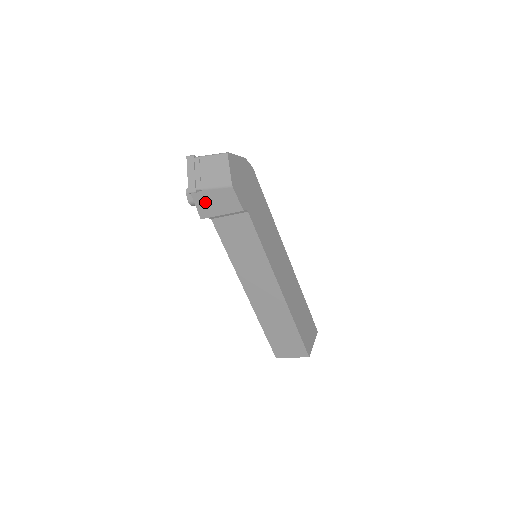
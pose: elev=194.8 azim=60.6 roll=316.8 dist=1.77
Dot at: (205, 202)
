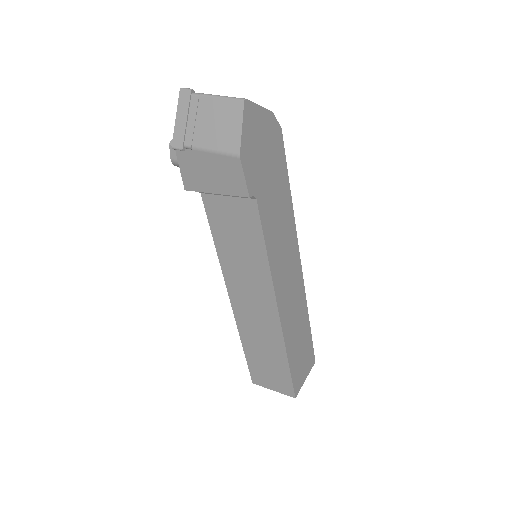
Dot at: (194, 168)
